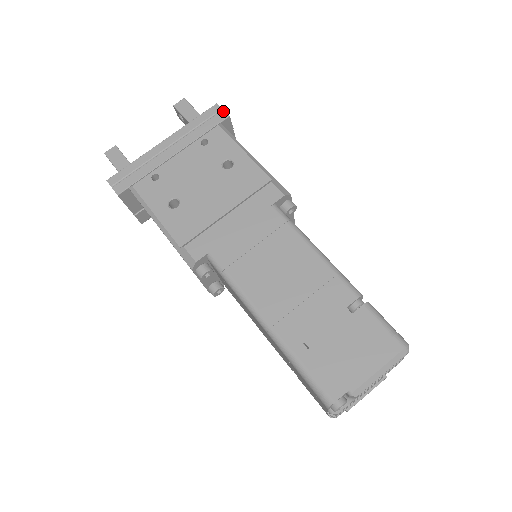
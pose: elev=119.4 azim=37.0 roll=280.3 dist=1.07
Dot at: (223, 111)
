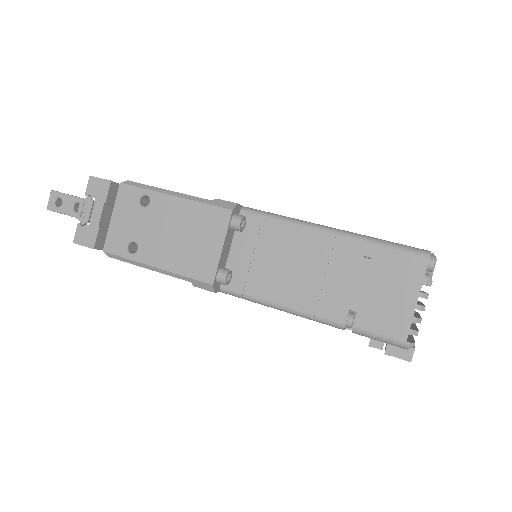
Dot at: occluded
